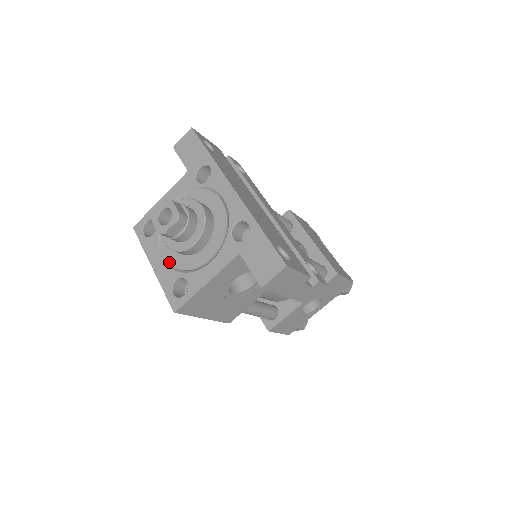
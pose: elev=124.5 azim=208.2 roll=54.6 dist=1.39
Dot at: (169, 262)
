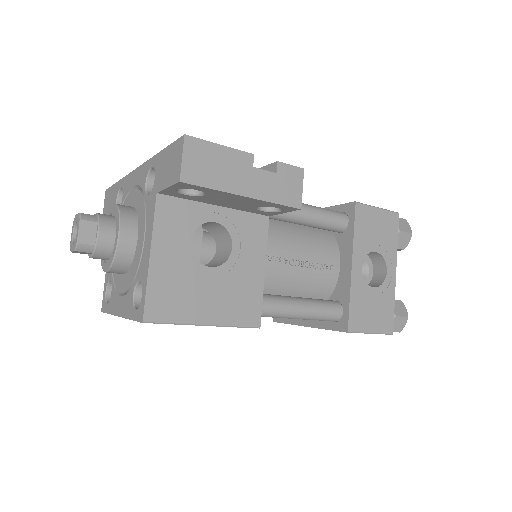
Dot at: (125, 290)
